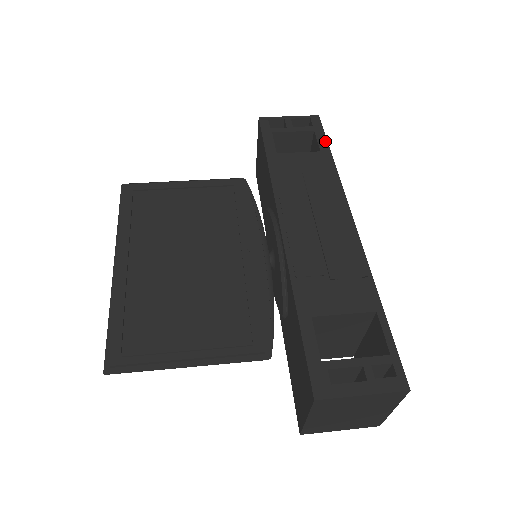
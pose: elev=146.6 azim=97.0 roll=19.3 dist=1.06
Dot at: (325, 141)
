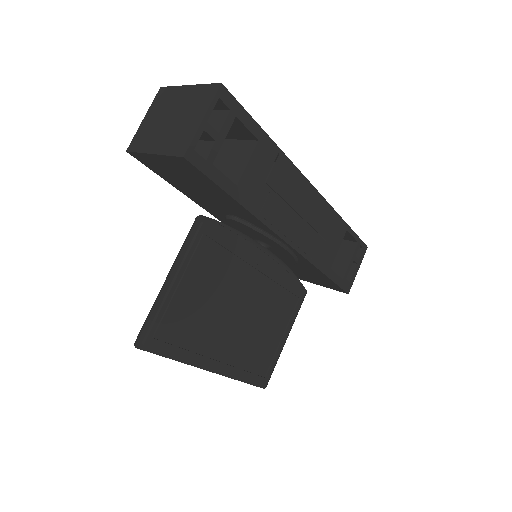
Dot at: (253, 122)
